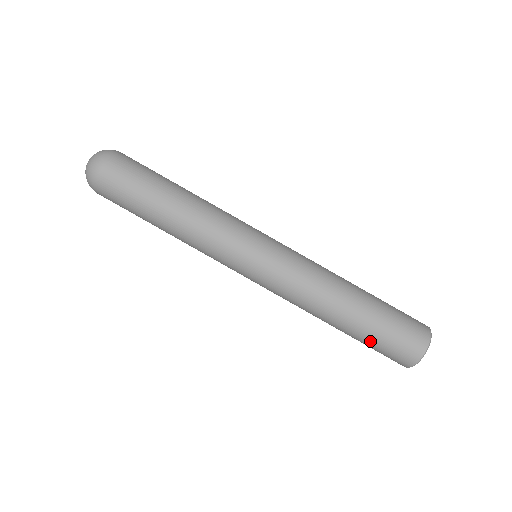
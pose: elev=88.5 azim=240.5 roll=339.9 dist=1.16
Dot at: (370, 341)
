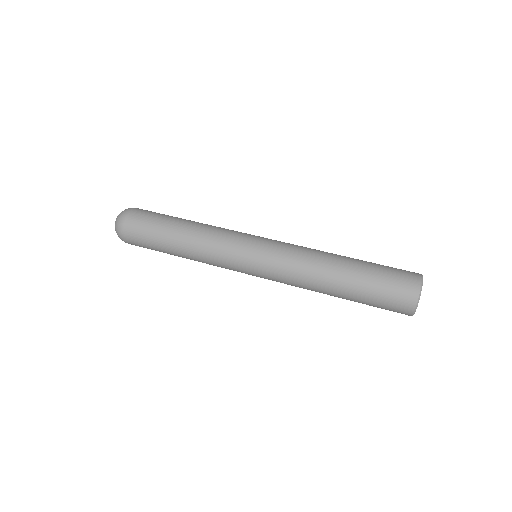
Dot at: (370, 290)
